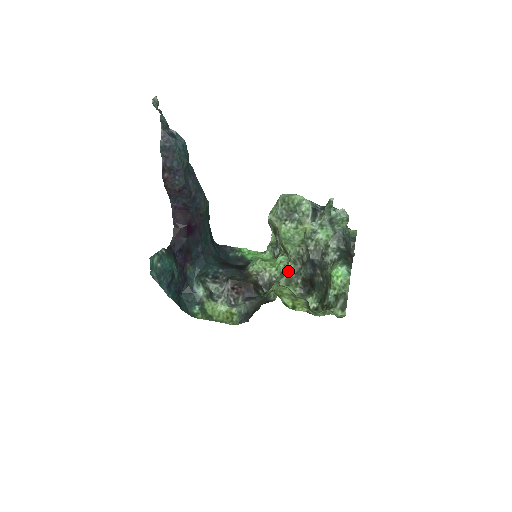
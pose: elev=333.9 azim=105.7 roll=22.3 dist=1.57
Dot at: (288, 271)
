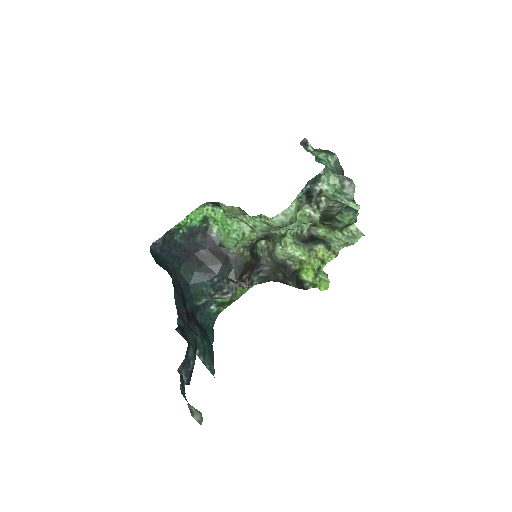
Dot at: (283, 231)
